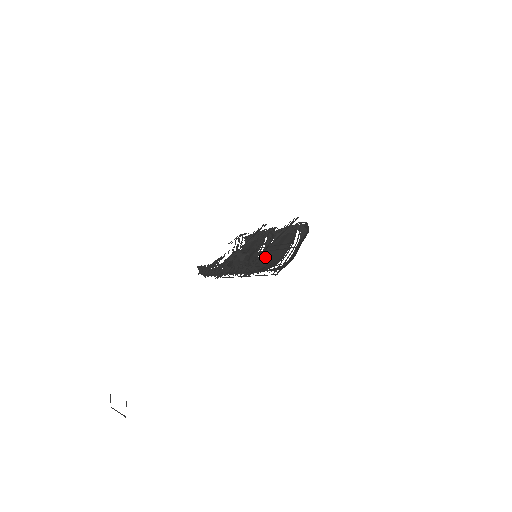
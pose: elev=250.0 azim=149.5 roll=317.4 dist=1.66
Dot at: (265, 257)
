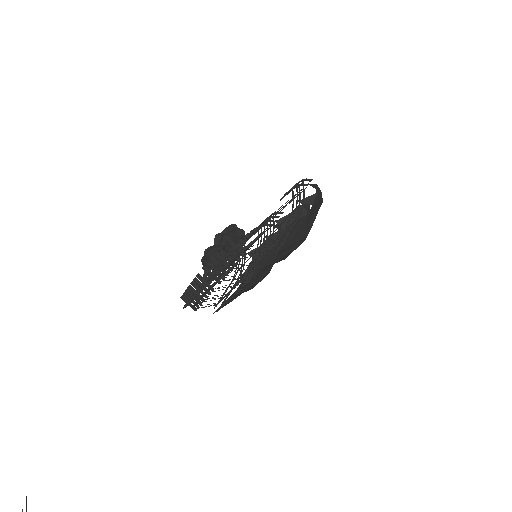
Dot at: (271, 256)
